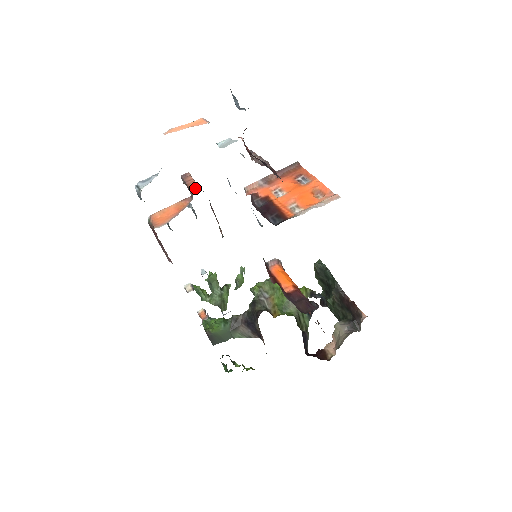
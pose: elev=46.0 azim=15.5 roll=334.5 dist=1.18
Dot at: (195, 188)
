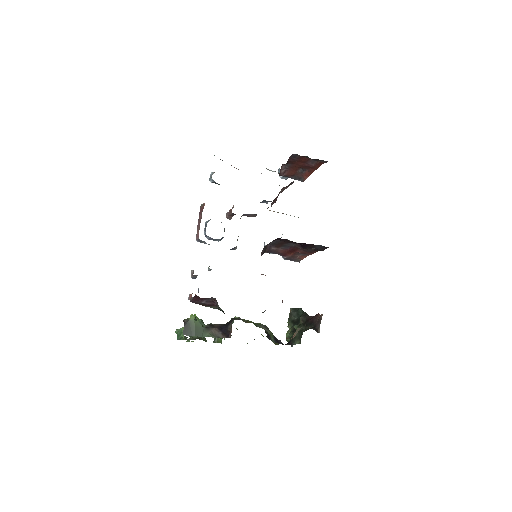
Dot at: occluded
